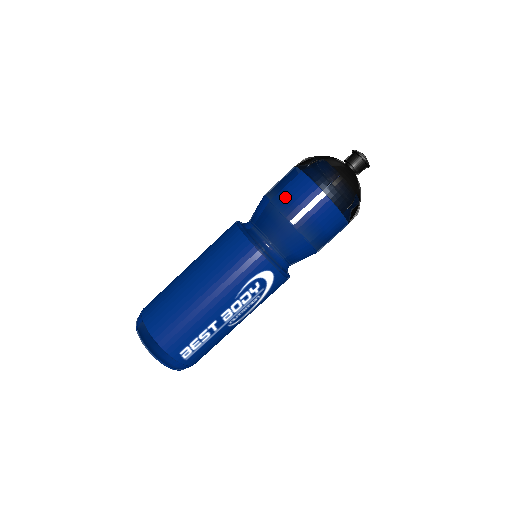
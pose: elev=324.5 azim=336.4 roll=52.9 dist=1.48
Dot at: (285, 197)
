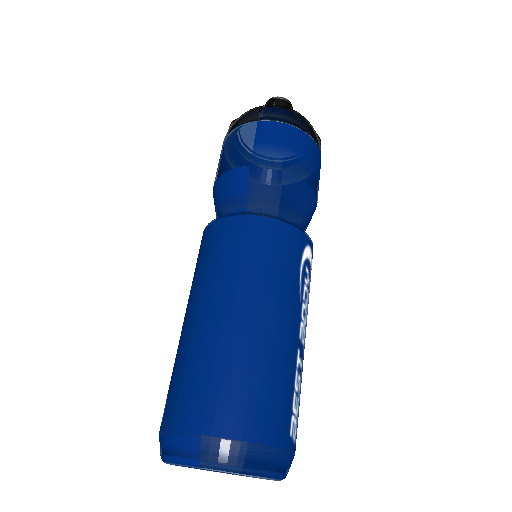
Dot at: (267, 151)
